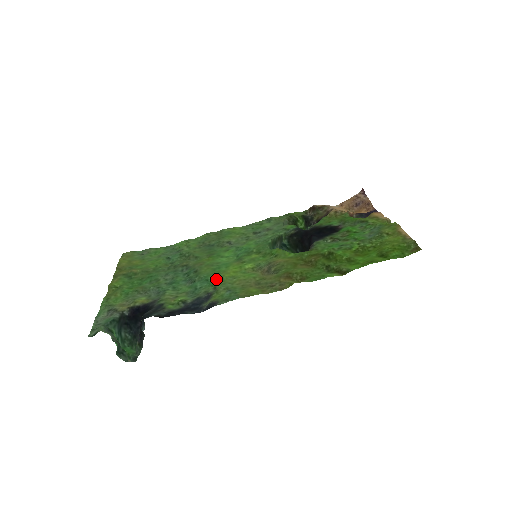
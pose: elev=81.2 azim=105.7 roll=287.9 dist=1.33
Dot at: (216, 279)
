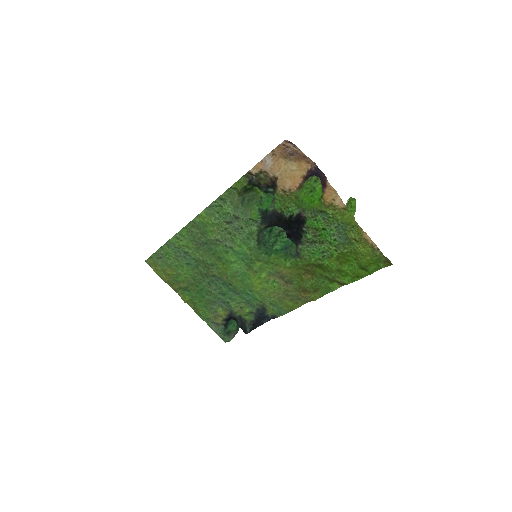
Dot at: (254, 294)
